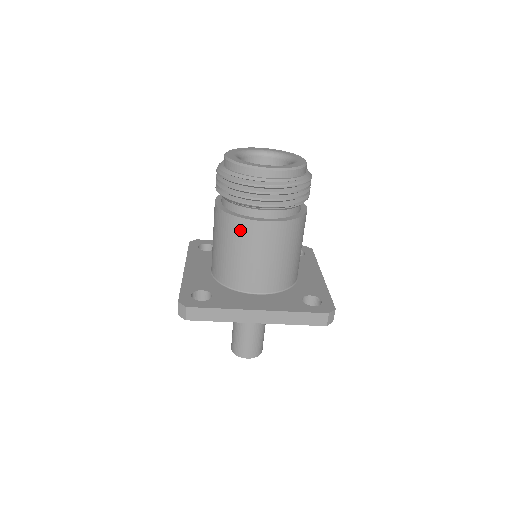
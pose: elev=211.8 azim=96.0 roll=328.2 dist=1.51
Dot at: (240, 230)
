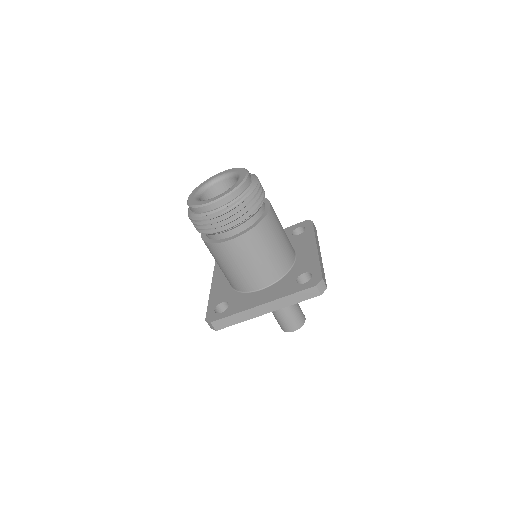
Dot at: (221, 252)
